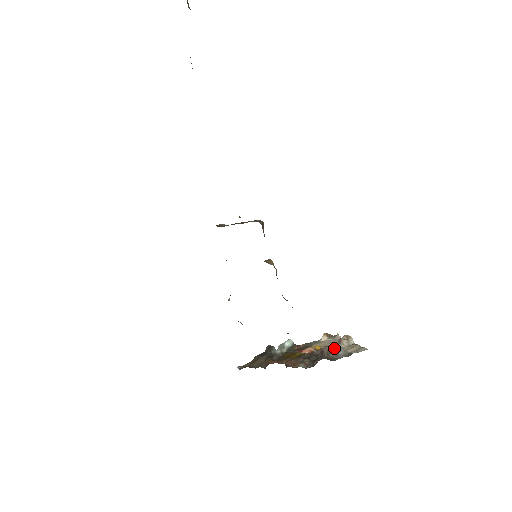
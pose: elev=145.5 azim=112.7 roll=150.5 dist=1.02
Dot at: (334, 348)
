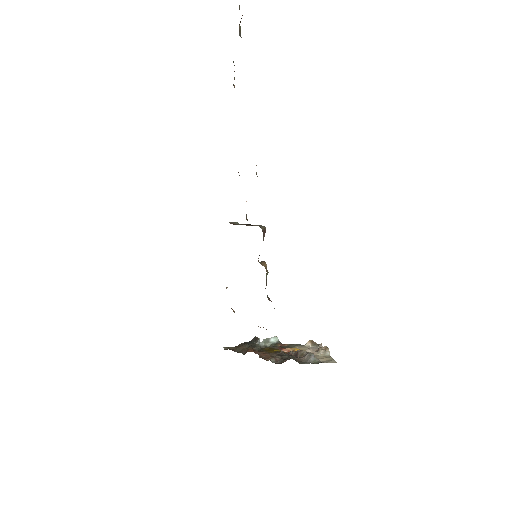
Dot at: (307, 353)
